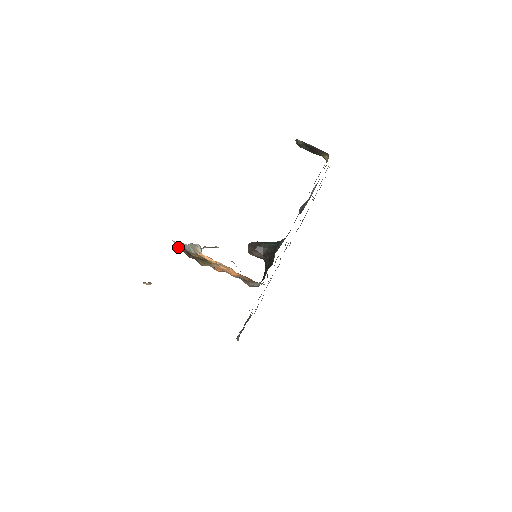
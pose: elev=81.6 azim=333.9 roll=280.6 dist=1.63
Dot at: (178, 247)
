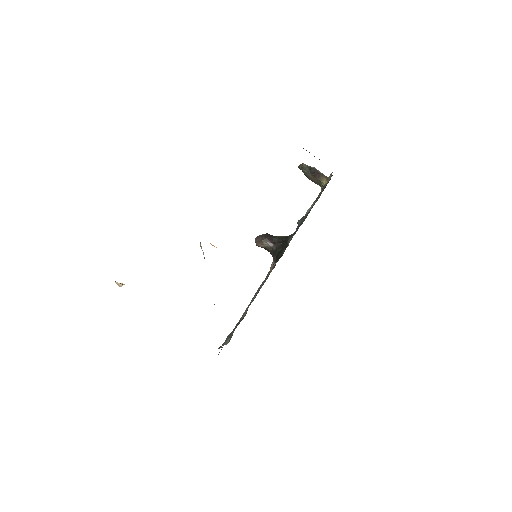
Dot at: occluded
